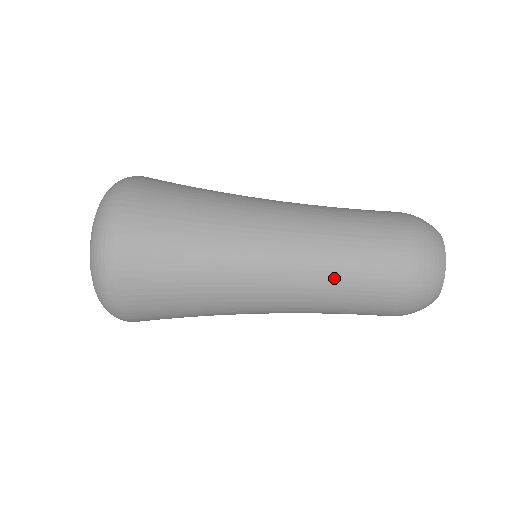
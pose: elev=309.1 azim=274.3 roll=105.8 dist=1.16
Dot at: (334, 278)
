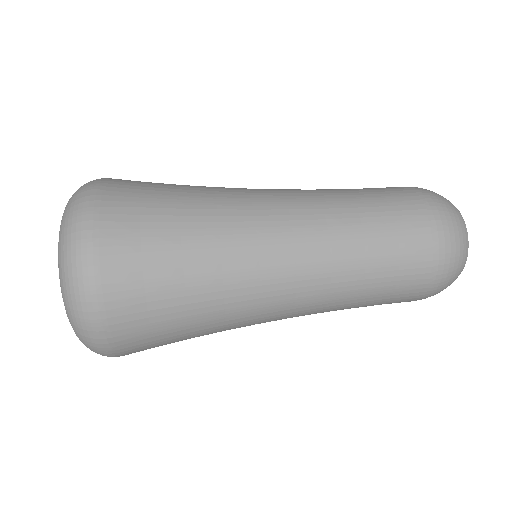
Dot at: (354, 225)
